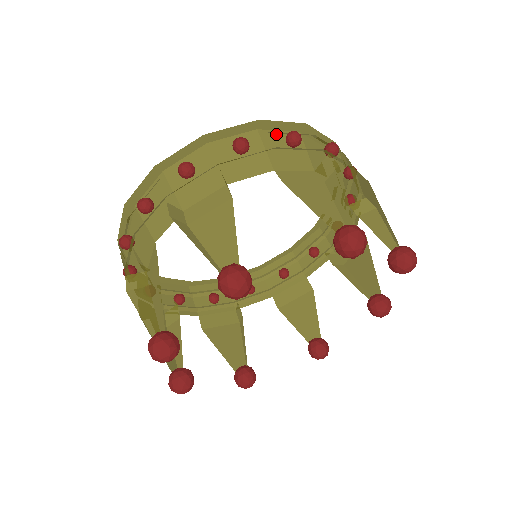
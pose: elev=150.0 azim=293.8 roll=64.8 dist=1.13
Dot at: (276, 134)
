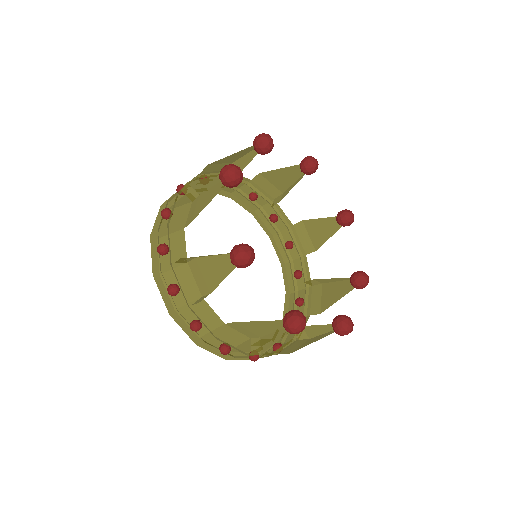
Dot at: (241, 204)
